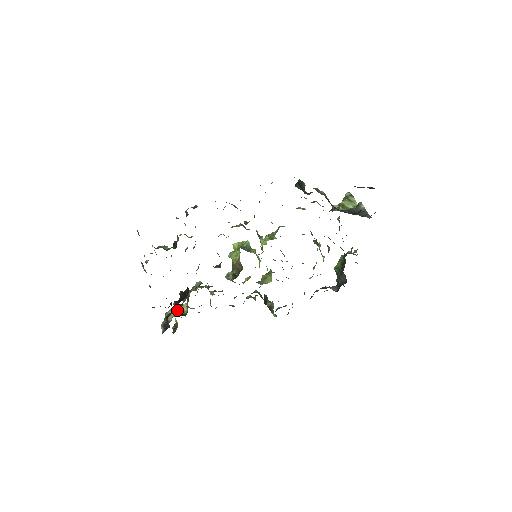
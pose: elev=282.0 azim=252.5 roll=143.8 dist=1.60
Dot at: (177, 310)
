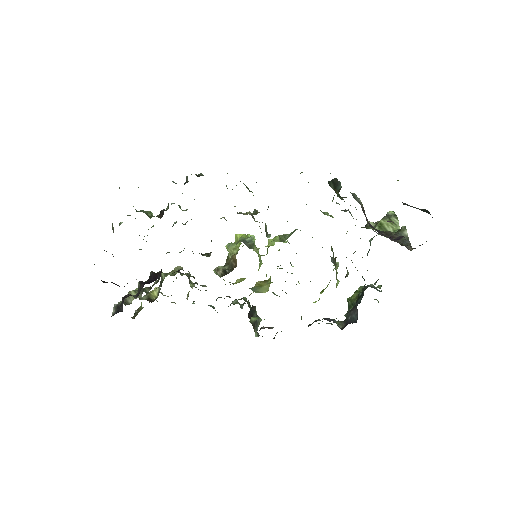
Dot at: (142, 293)
